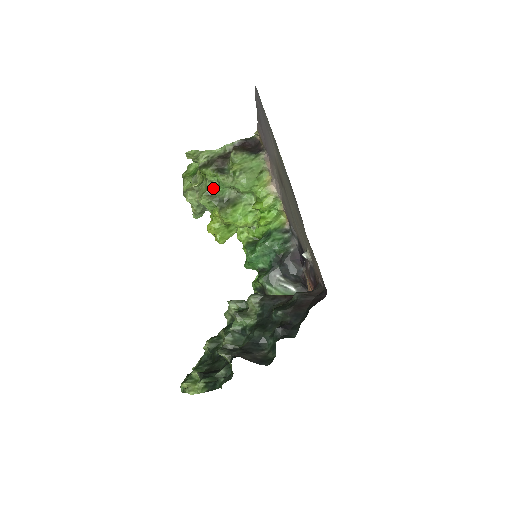
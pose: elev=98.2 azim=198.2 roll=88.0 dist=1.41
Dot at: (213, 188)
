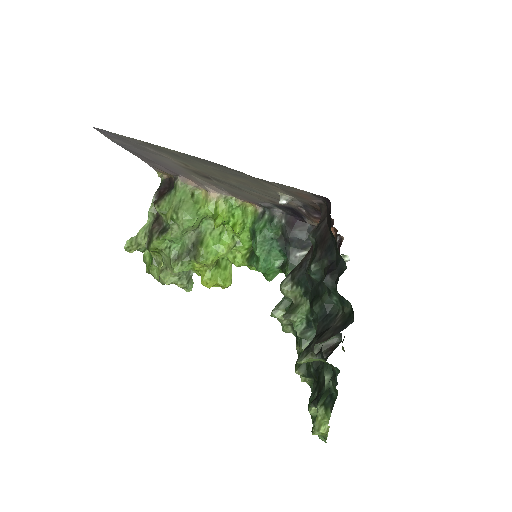
Dot at: (173, 251)
